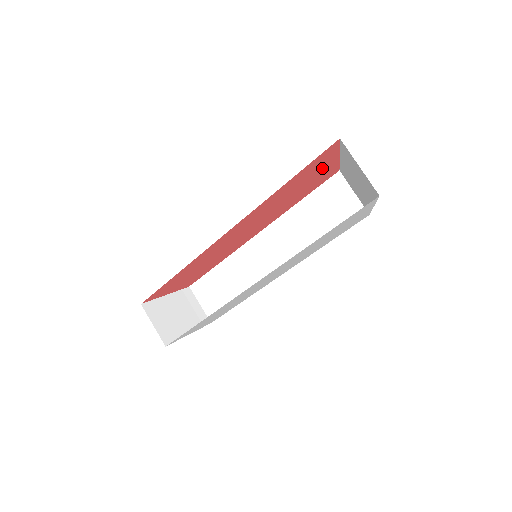
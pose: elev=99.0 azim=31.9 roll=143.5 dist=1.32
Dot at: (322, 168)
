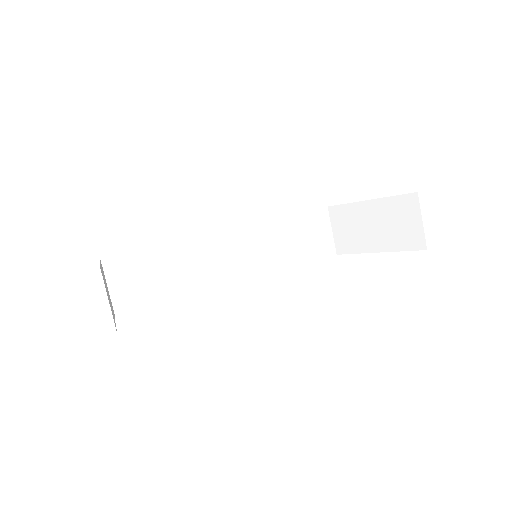
Dot at: occluded
